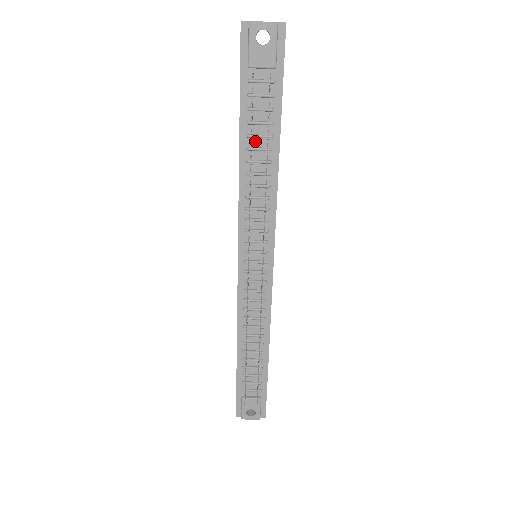
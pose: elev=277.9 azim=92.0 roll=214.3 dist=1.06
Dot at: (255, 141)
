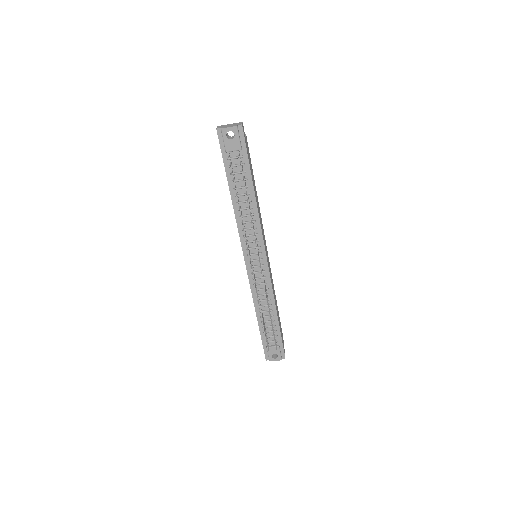
Dot at: (239, 191)
